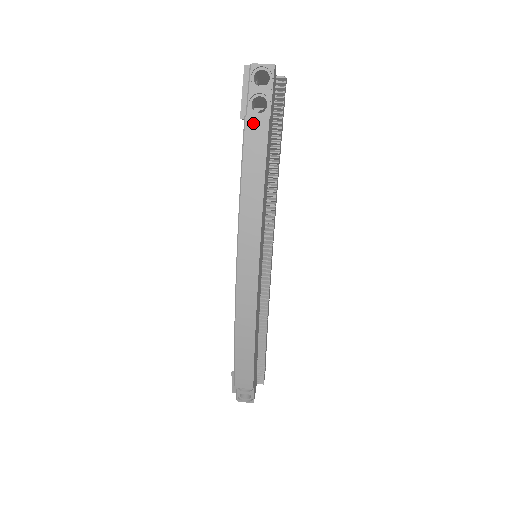
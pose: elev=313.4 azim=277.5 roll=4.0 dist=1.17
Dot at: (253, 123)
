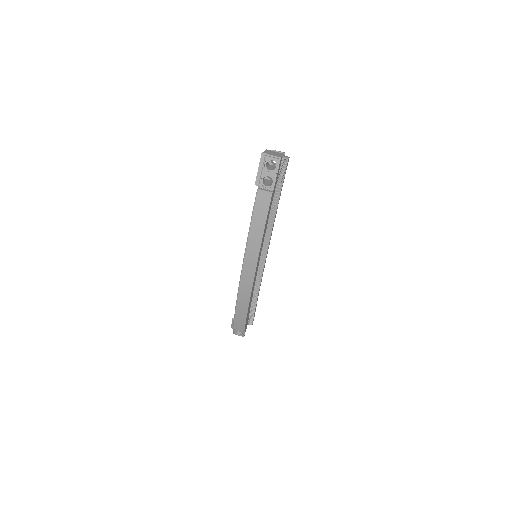
Dot at: (262, 194)
